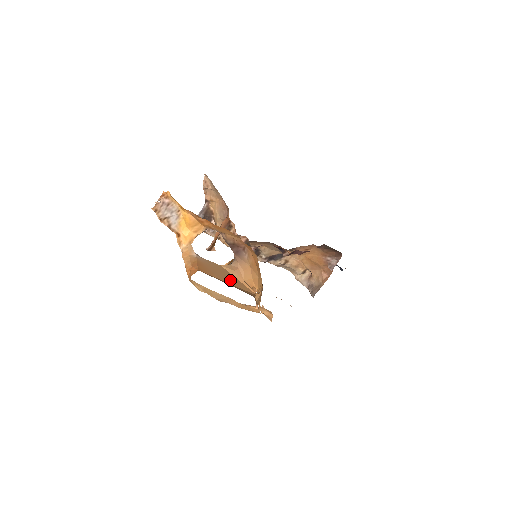
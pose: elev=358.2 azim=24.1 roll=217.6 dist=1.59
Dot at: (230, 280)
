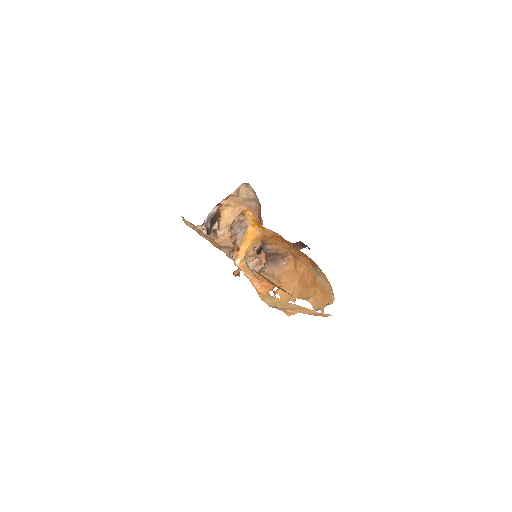
Dot at: (280, 288)
